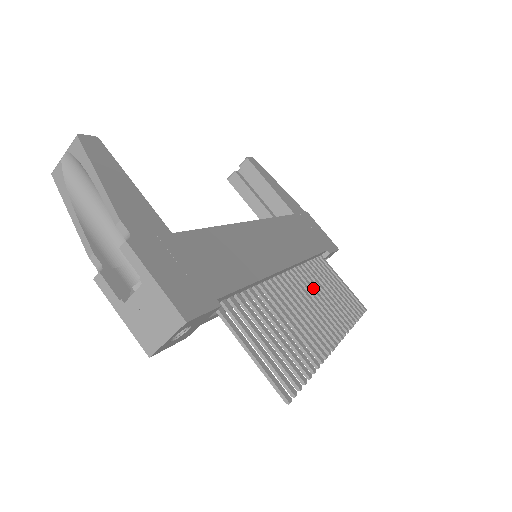
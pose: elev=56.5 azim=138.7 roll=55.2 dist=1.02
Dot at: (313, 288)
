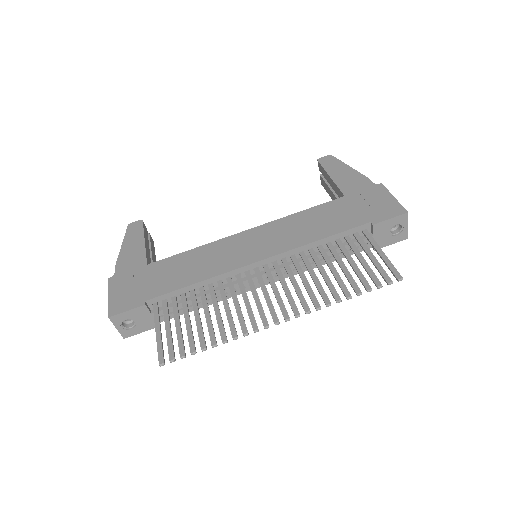
Dot at: (300, 271)
